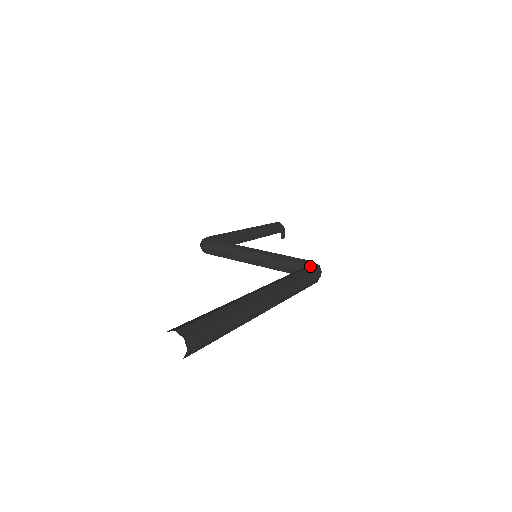
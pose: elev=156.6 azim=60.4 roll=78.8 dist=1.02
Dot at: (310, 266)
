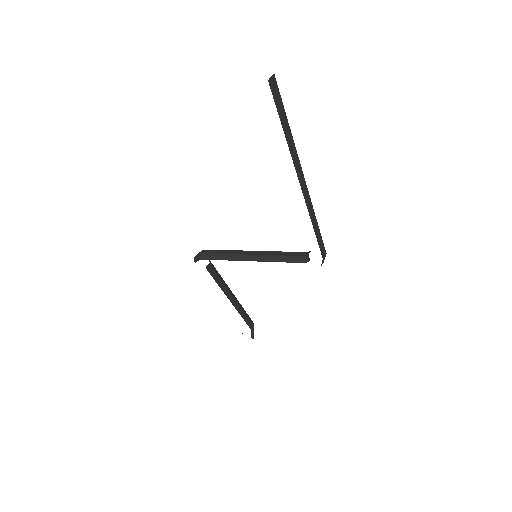
Dot at: occluded
